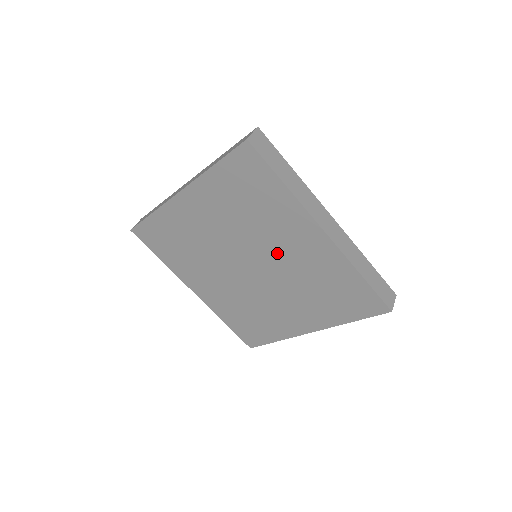
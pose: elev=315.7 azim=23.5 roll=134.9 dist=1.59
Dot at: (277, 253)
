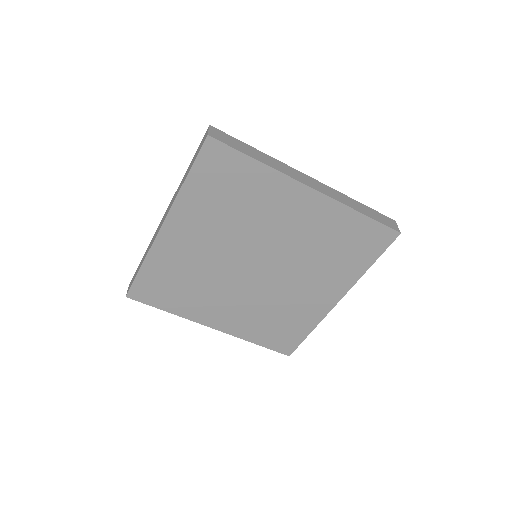
Dot at: (277, 236)
